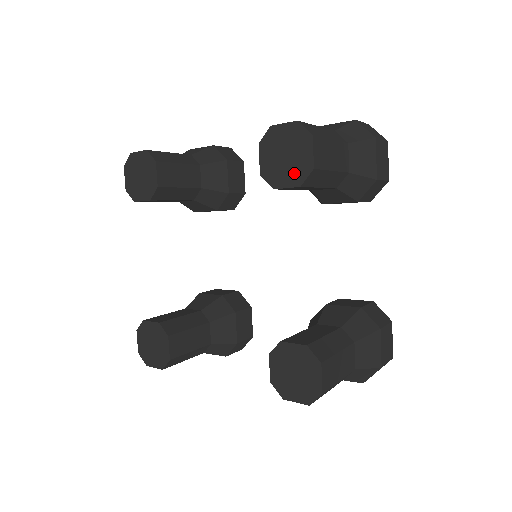
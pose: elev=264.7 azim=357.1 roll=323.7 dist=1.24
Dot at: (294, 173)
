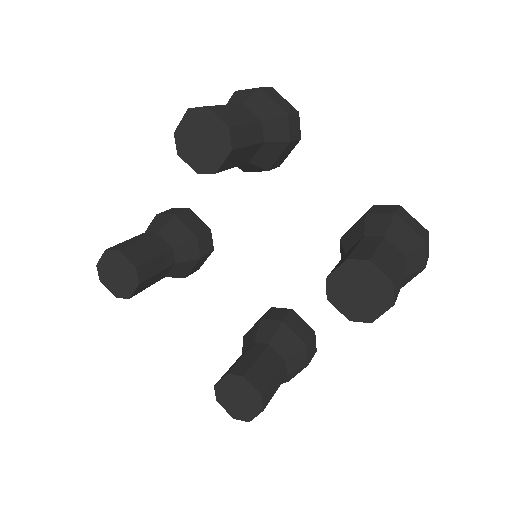
Dot at: (354, 309)
